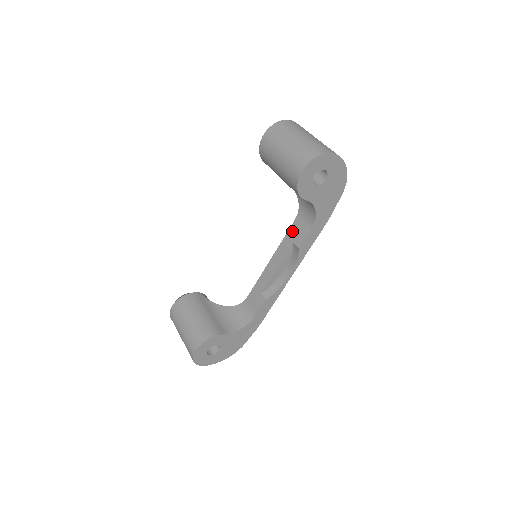
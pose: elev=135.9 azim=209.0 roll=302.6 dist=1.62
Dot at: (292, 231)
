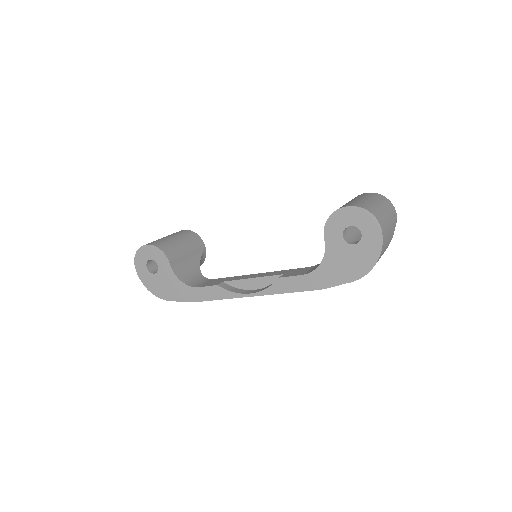
Dot at: (294, 270)
